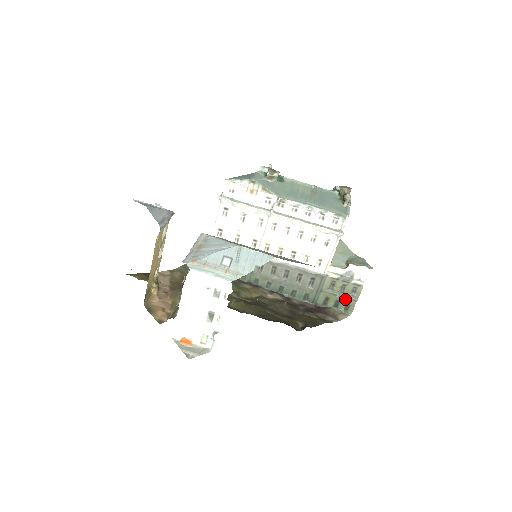
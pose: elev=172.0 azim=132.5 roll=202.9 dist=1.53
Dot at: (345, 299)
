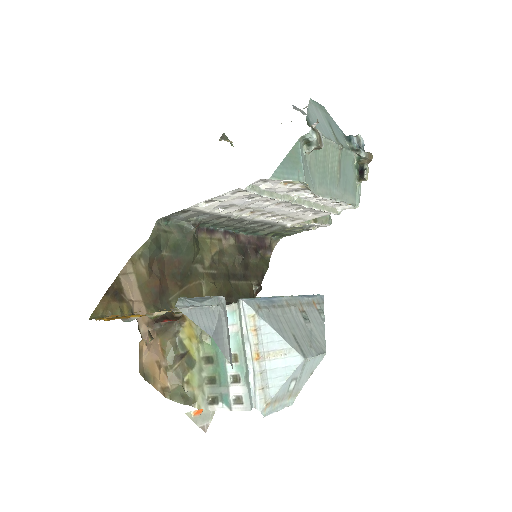
Dot at: (288, 233)
